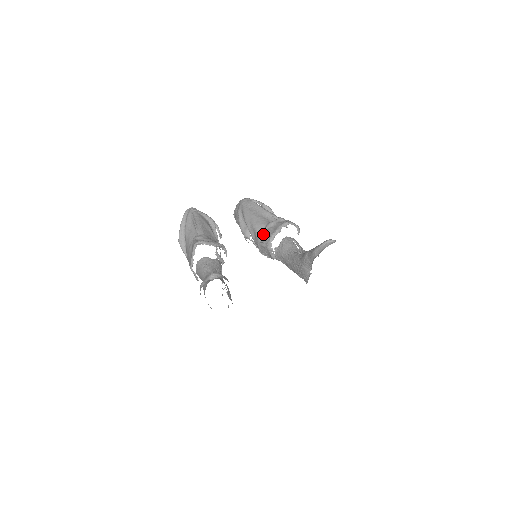
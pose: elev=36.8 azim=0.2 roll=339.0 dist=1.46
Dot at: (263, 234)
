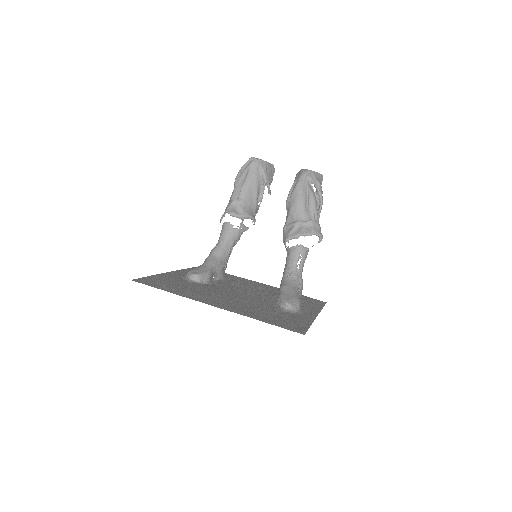
Dot at: (289, 227)
